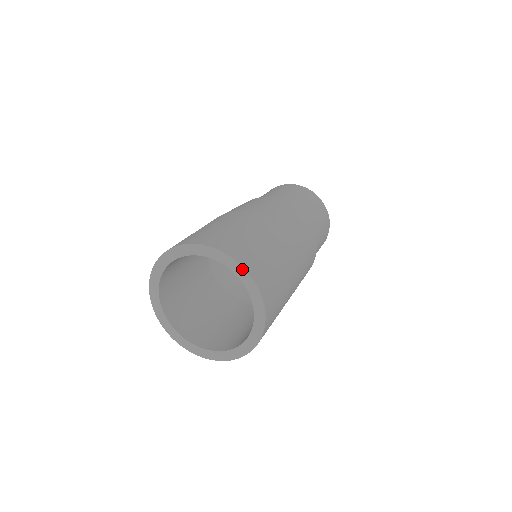
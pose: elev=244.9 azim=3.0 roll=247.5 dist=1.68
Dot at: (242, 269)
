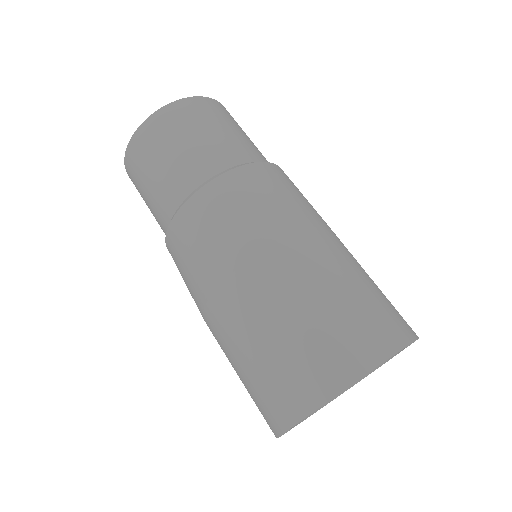
Dot at: occluded
